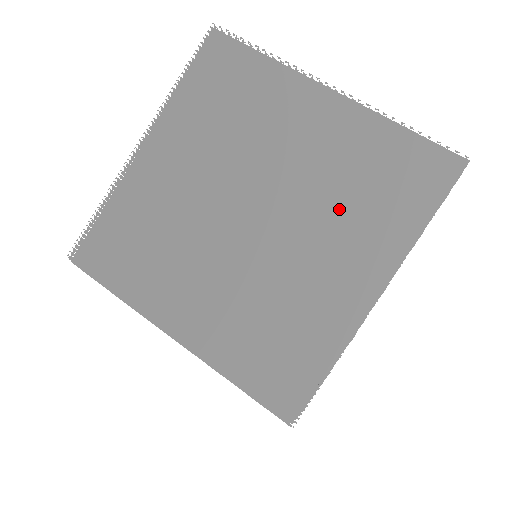
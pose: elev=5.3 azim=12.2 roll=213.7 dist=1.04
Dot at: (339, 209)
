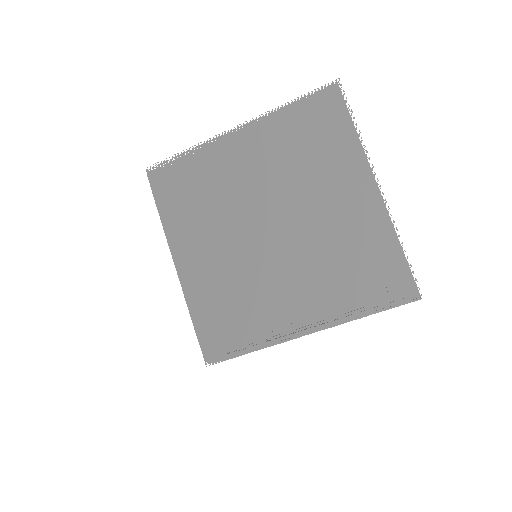
Dot at: (324, 266)
